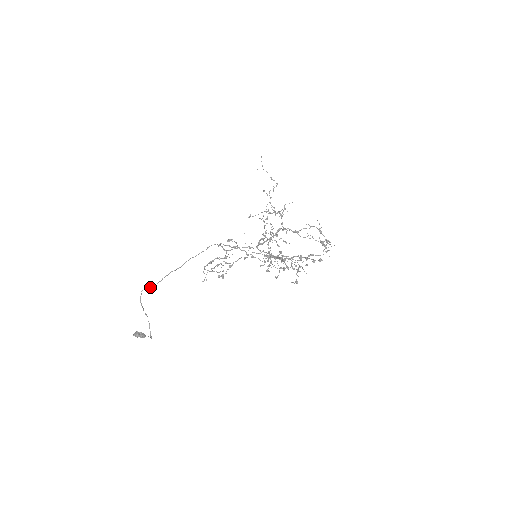
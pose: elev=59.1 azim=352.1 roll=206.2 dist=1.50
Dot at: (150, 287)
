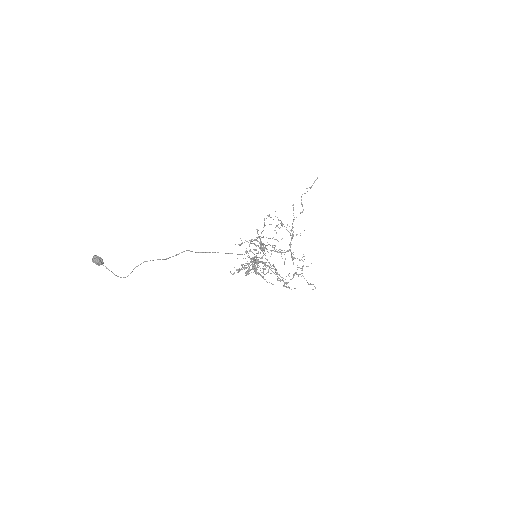
Dot at: (198, 252)
